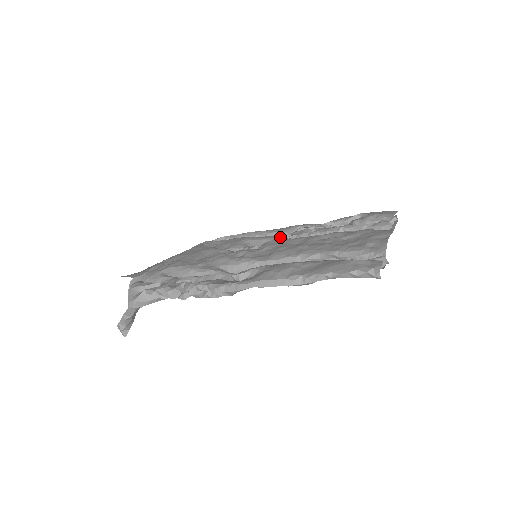
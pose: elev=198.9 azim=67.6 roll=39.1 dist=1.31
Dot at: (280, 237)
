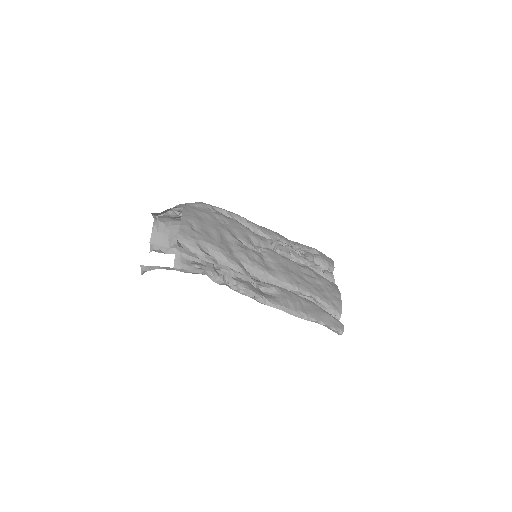
Dot at: (270, 244)
